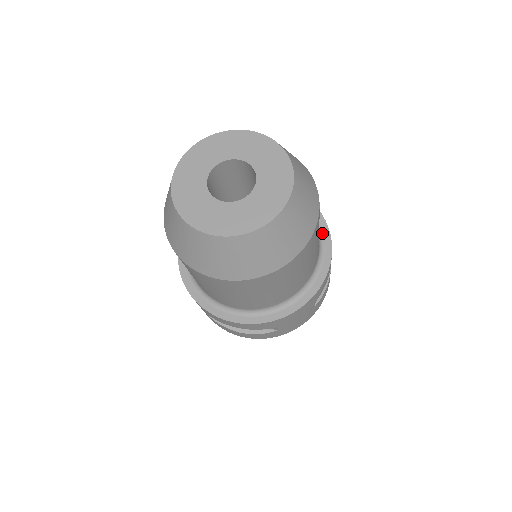
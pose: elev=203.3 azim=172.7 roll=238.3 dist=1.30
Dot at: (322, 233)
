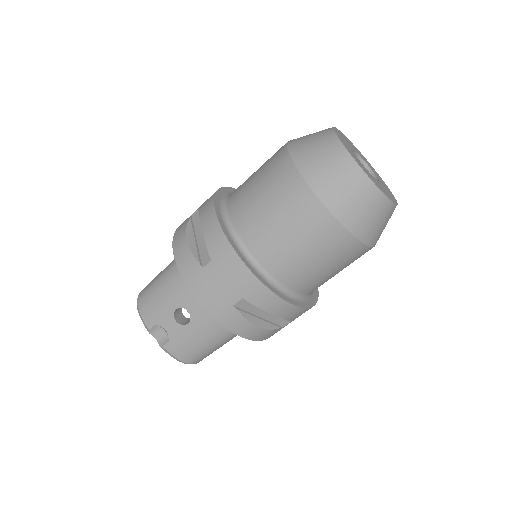
Dot at: occluded
